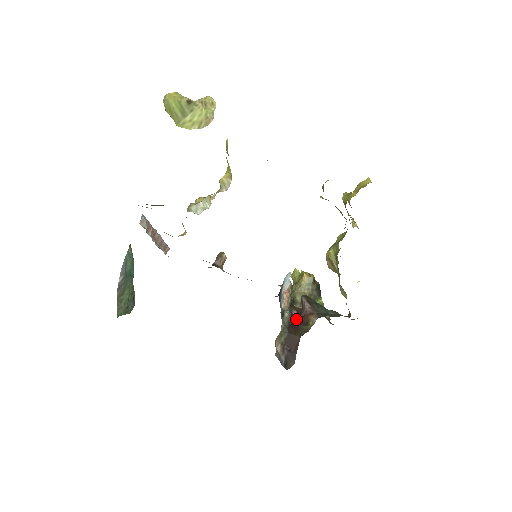
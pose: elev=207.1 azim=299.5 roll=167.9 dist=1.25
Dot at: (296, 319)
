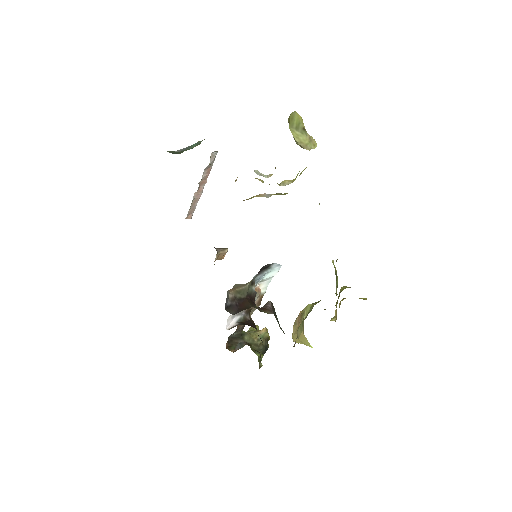
Dot at: occluded
